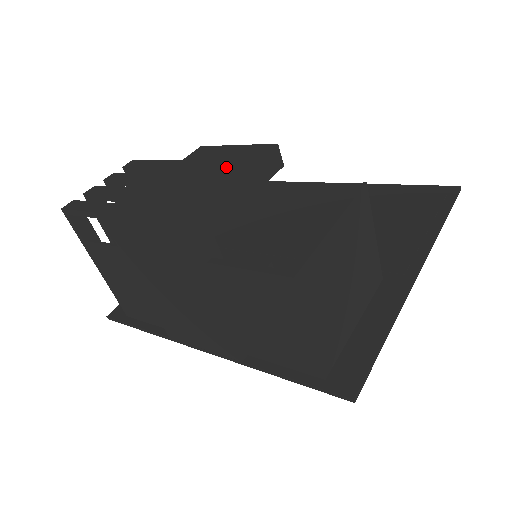
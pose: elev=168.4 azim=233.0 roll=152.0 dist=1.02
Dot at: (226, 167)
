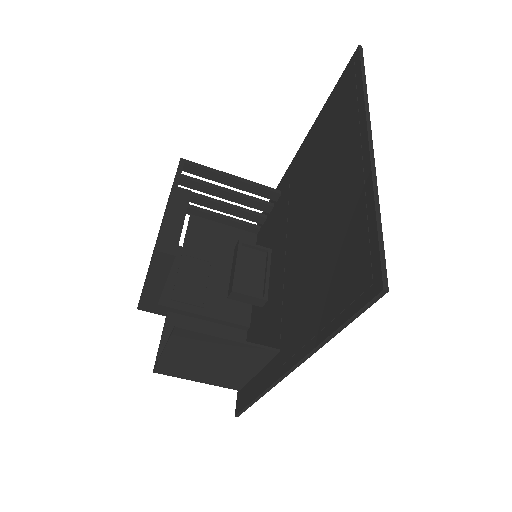
Dot at: occluded
